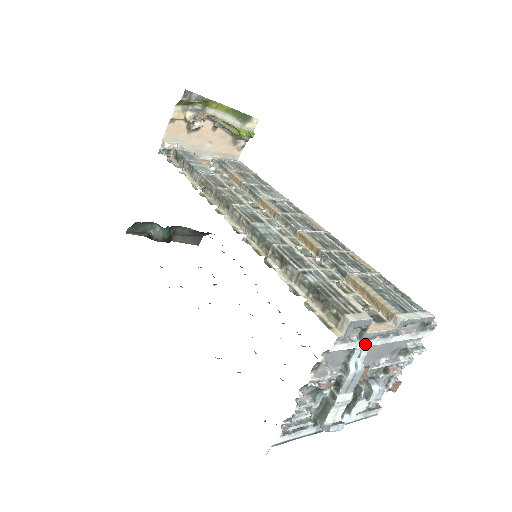
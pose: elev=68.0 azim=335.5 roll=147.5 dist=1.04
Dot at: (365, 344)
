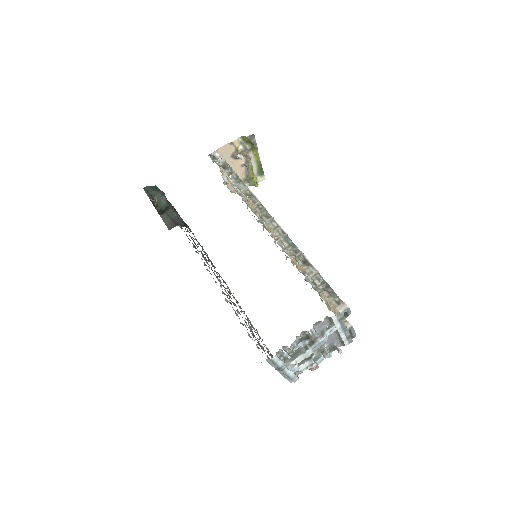
Dot at: (338, 326)
